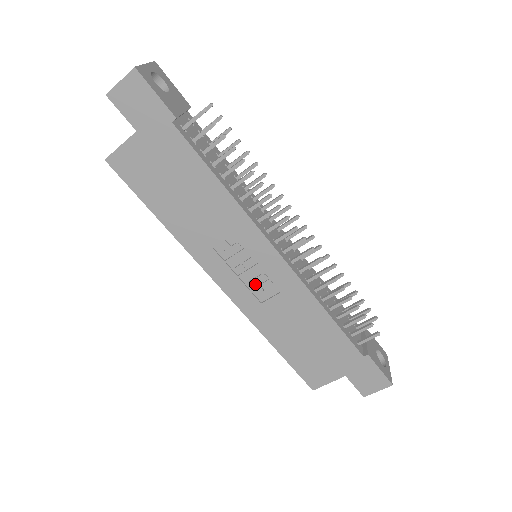
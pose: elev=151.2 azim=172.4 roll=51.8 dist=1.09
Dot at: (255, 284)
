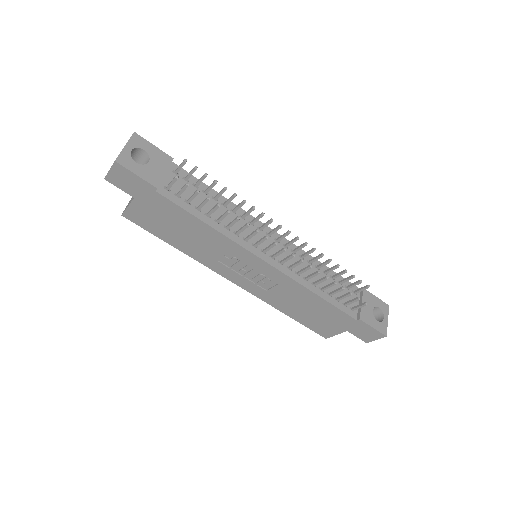
Dot at: (257, 280)
